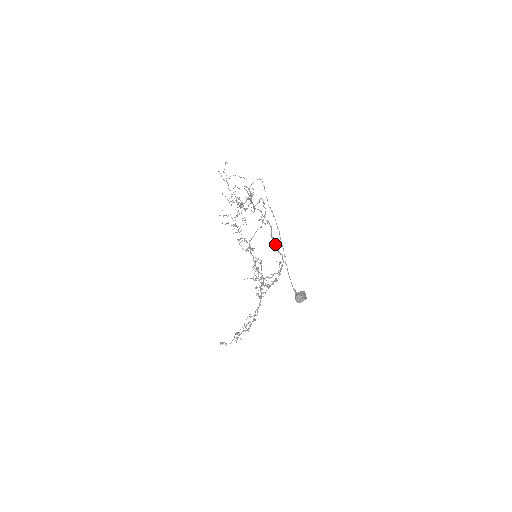
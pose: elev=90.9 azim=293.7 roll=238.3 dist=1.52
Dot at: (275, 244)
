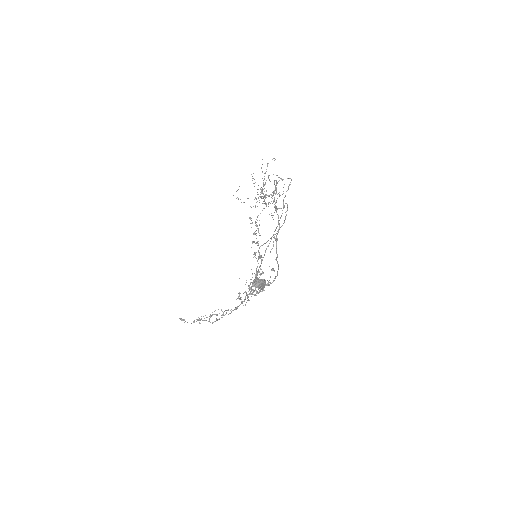
Dot at: (276, 249)
